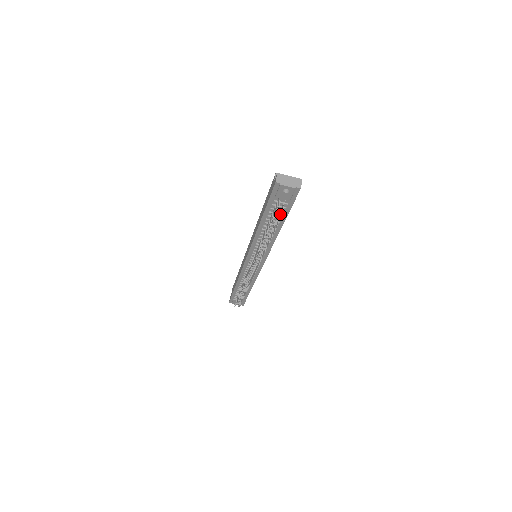
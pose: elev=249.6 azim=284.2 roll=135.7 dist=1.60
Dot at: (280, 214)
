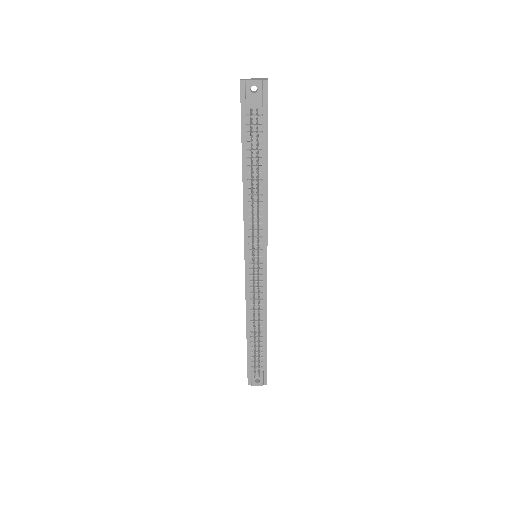
Dot at: (256, 123)
